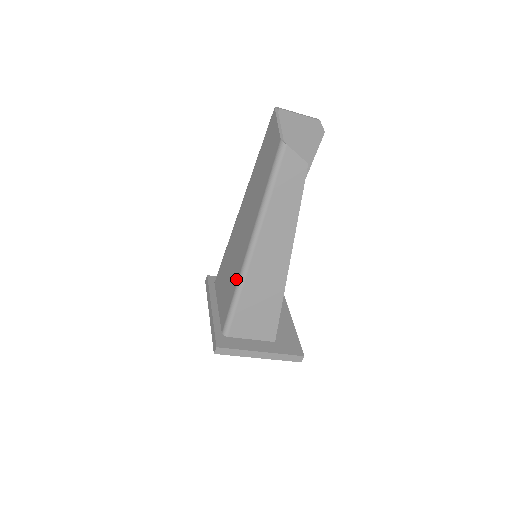
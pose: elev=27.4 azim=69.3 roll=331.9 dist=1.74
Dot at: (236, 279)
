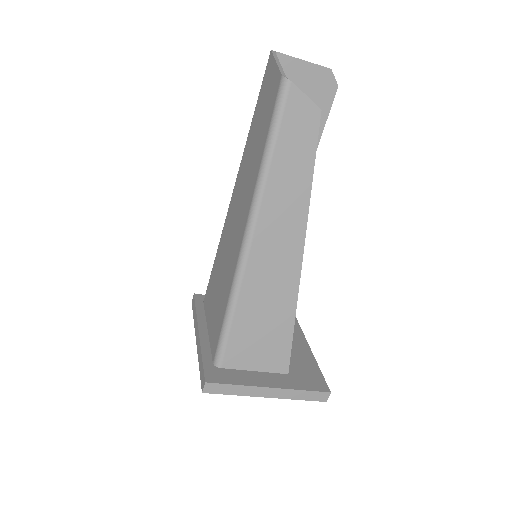
Dot at: (229, 283)
